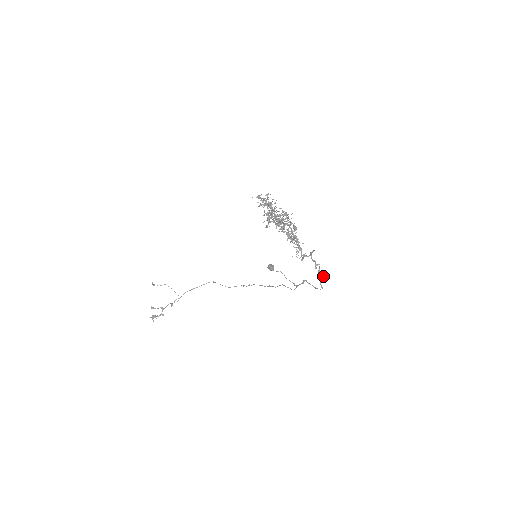
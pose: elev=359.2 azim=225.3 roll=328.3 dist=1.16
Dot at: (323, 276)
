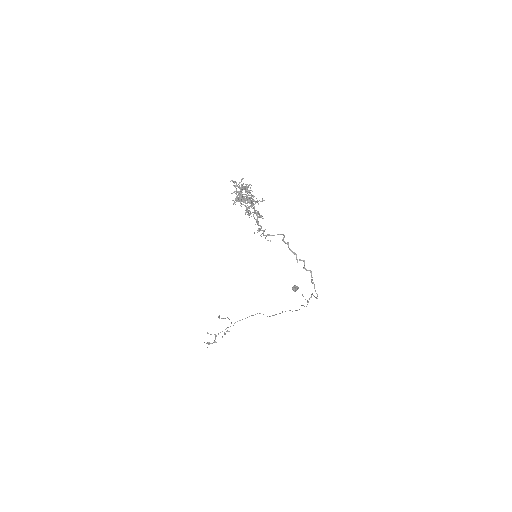
Dot at: (311, 276)
